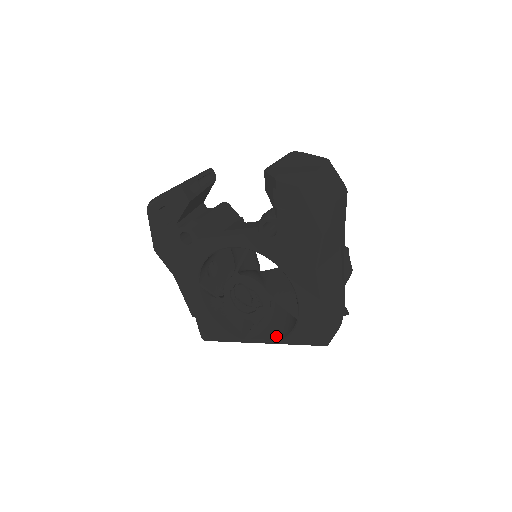
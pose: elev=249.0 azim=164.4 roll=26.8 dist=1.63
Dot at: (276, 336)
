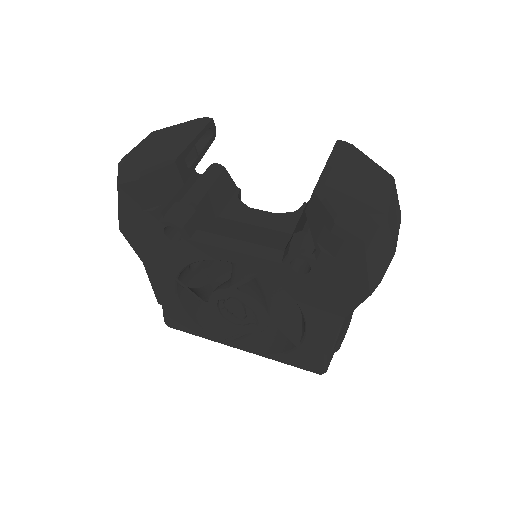
Dot at: (262, 348)
